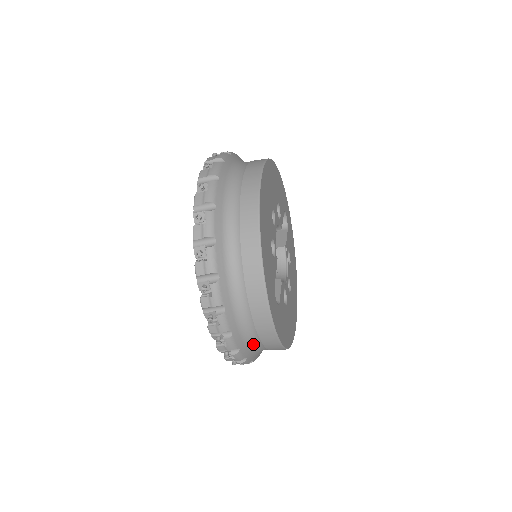
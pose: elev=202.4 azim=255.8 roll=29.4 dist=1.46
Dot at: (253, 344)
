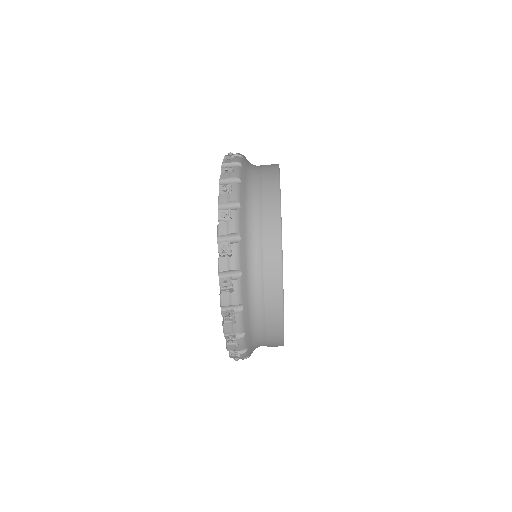
Dot at: occluded
